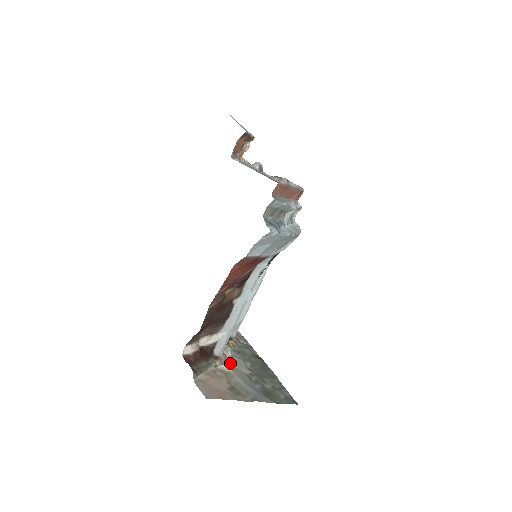
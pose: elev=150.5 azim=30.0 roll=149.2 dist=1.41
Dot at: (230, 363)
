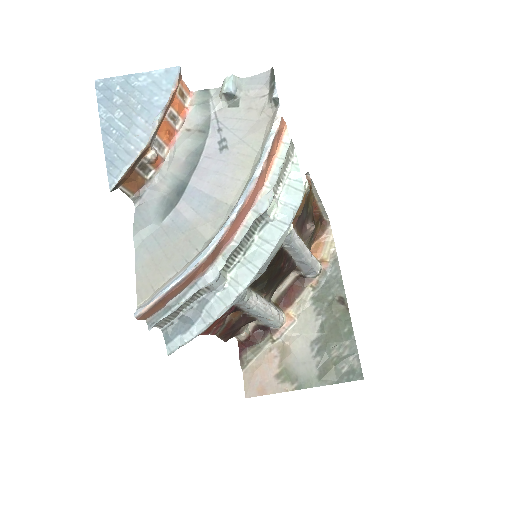
Dot at: (294, 329)
